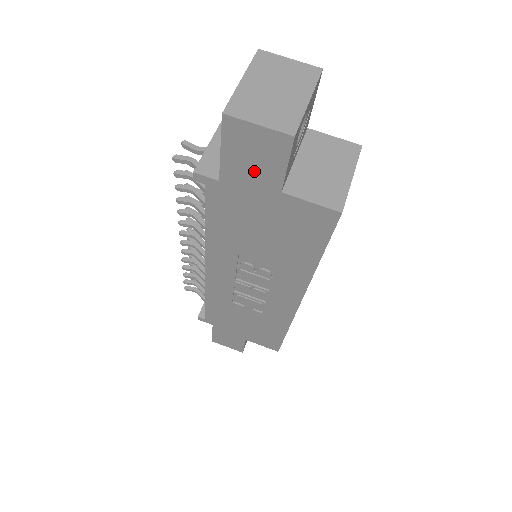
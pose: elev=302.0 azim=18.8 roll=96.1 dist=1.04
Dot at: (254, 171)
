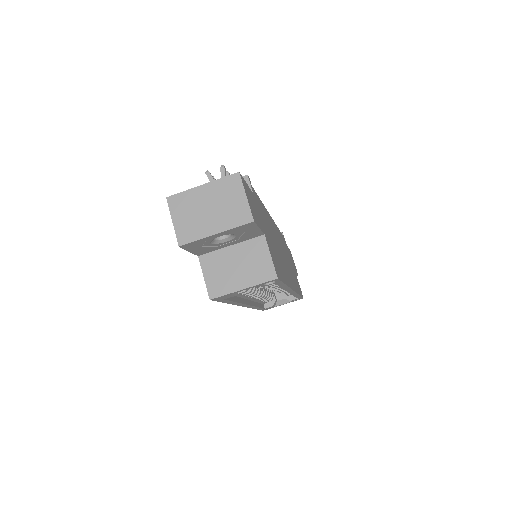
Dot at: occluded
